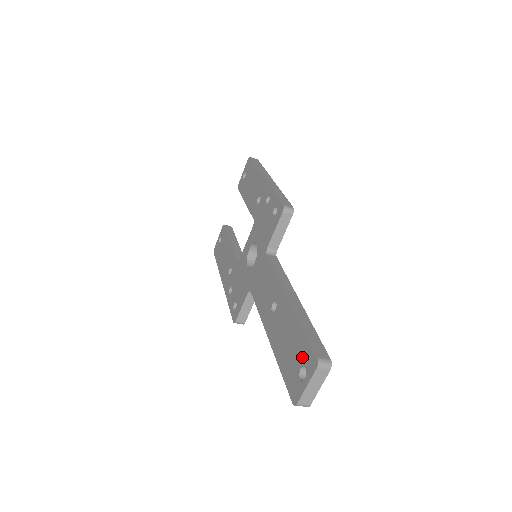
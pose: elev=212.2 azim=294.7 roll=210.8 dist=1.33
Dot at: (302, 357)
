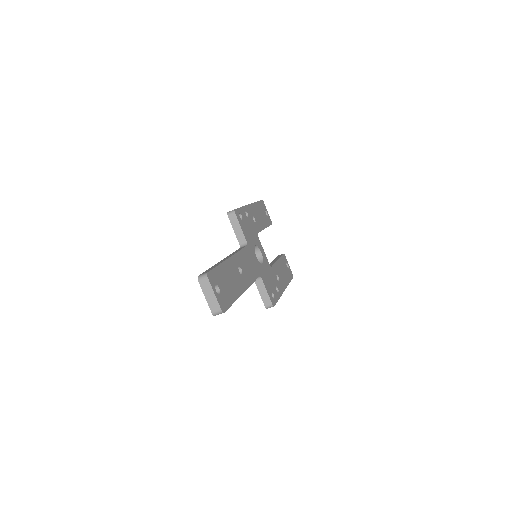
Dot at: occluded
